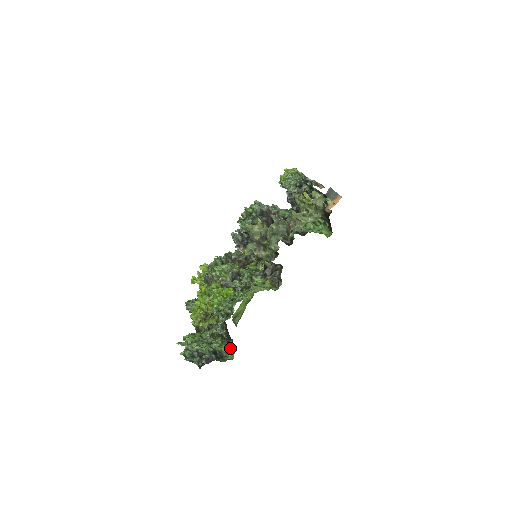
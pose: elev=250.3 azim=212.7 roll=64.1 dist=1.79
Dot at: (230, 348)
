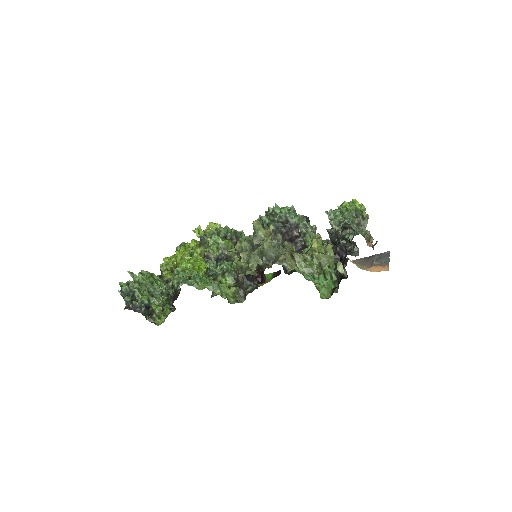
Dot at: occluded
